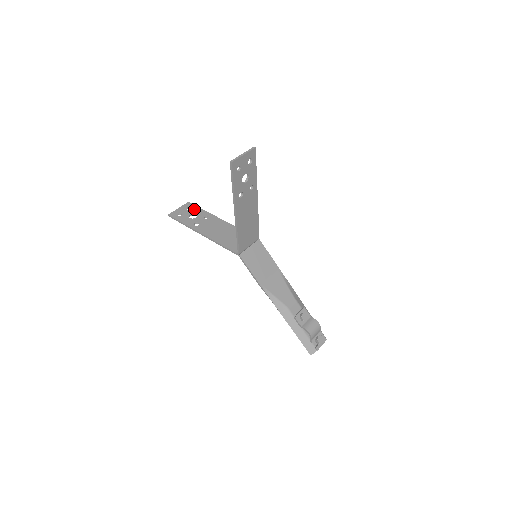
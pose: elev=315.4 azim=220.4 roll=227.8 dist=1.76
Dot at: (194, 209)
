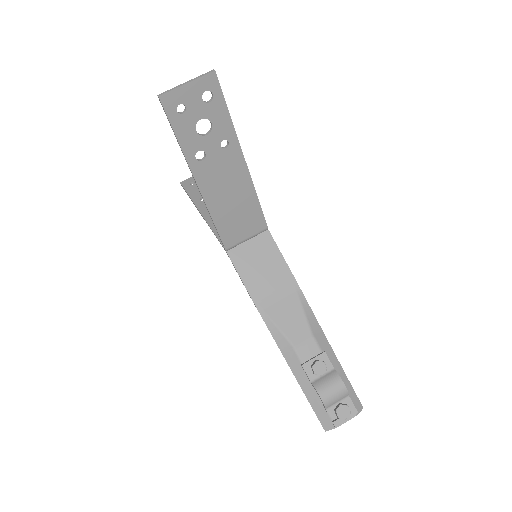
Dot at: occluded
